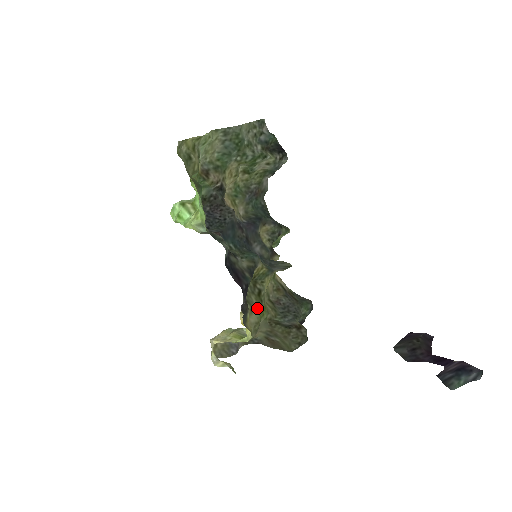
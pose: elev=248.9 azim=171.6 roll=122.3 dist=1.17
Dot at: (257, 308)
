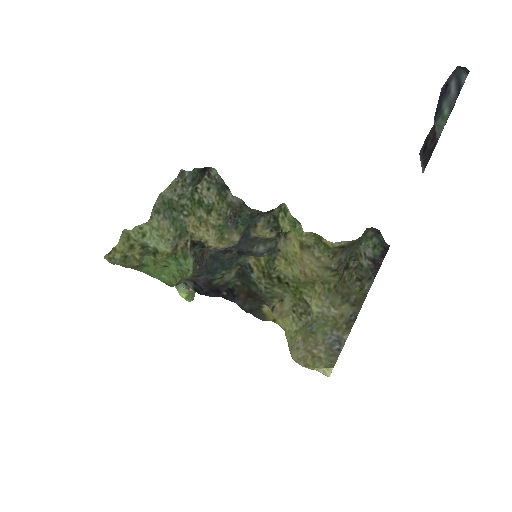
Dot at: (285, 294)
